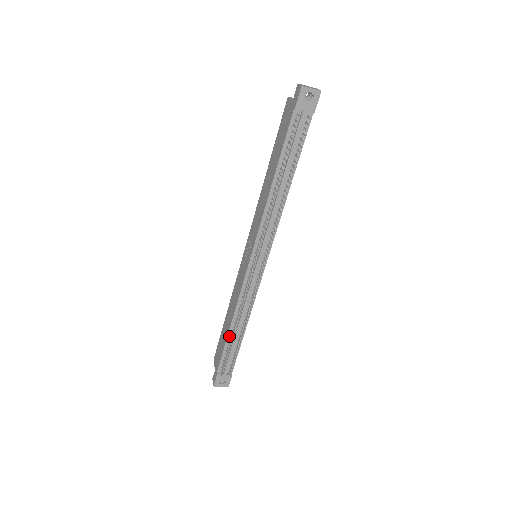
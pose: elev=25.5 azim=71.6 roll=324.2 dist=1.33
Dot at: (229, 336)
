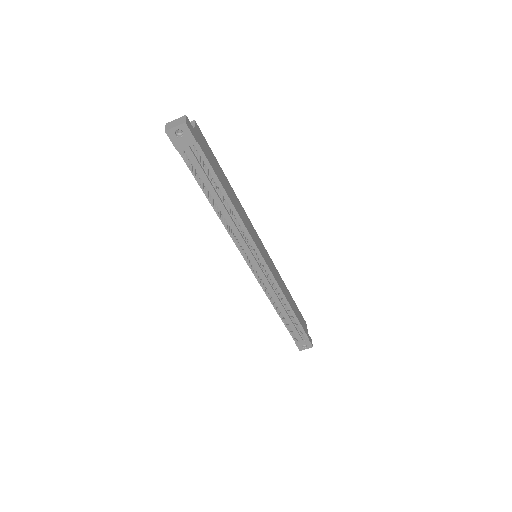
Dot at: occluded
